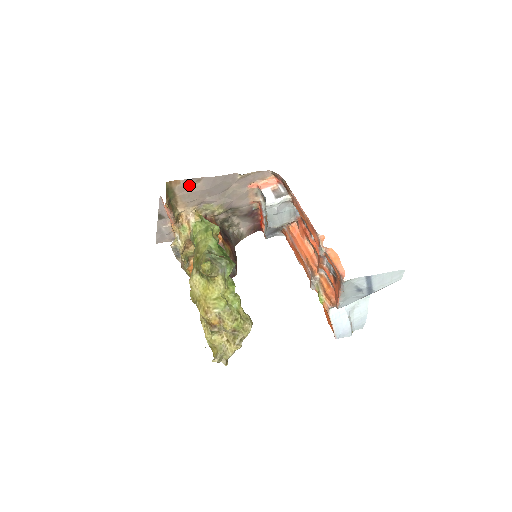
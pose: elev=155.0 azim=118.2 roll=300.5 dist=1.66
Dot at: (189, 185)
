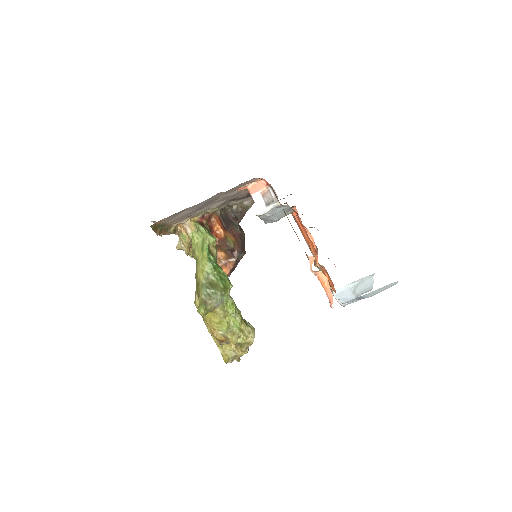
Dot at: (174, 216)
